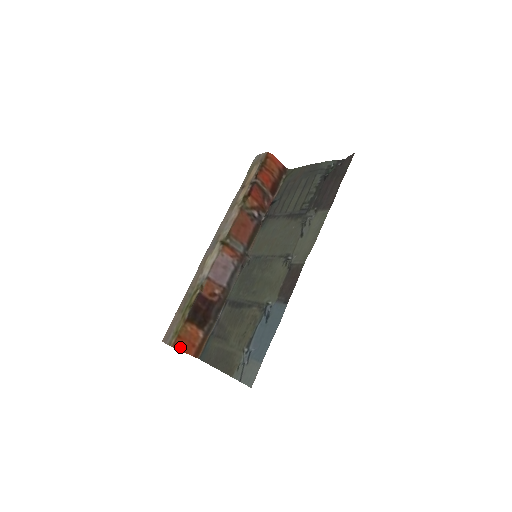
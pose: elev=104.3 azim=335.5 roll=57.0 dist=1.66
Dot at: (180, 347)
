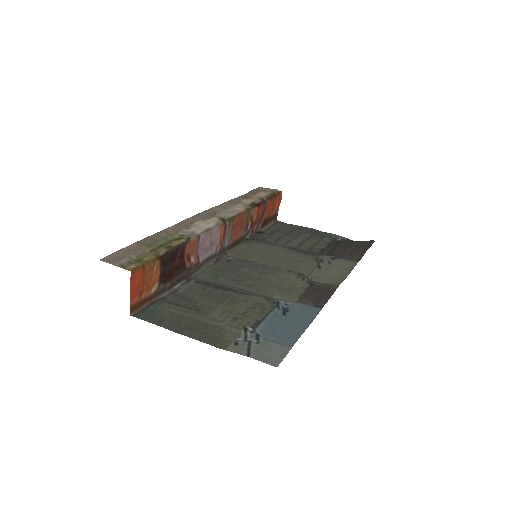
Dot at: (133, 280)
